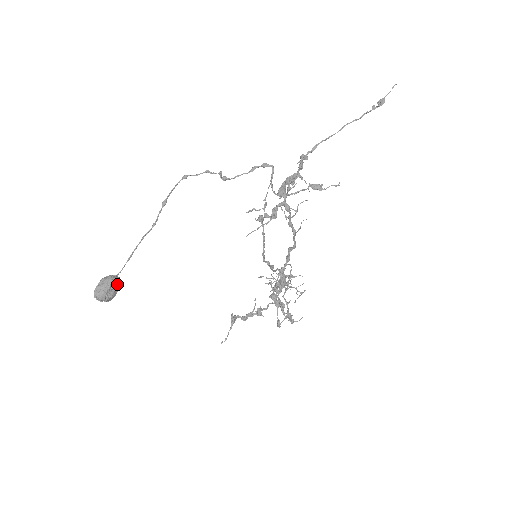
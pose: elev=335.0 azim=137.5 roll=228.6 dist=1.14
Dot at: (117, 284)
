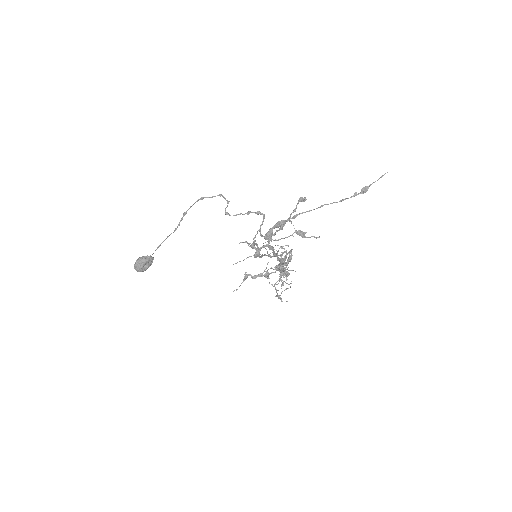
Dot at: (149, 263)
